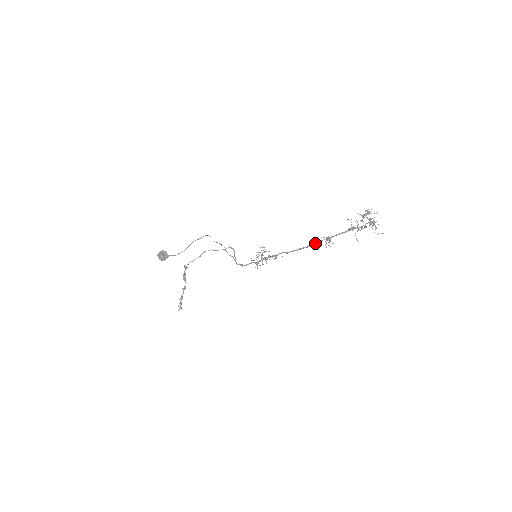
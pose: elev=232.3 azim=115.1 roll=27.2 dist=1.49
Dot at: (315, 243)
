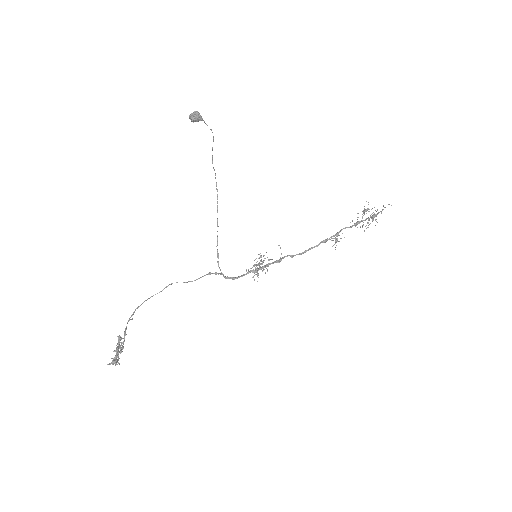
Dot at: (323, 240)
